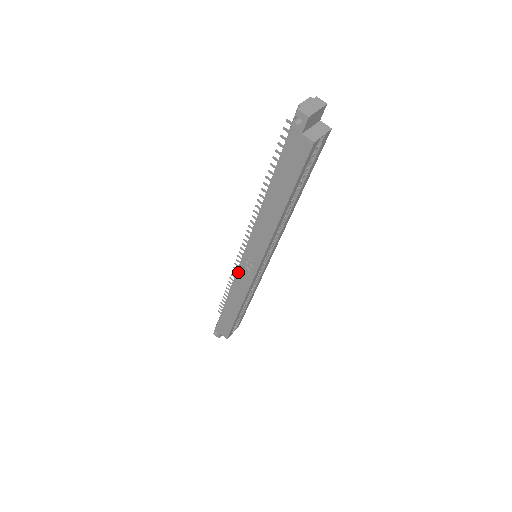
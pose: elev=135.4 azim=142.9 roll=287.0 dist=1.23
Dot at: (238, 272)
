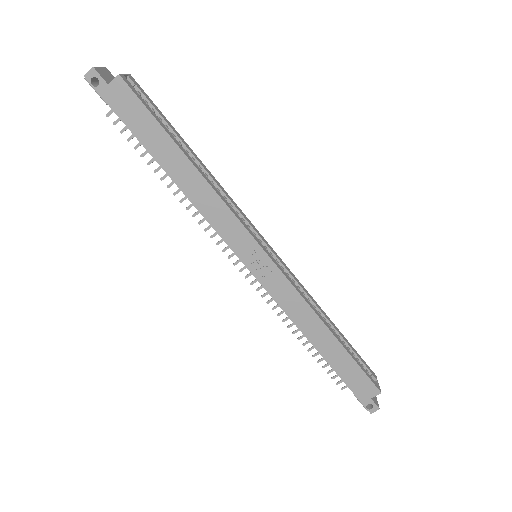
Dot at: (267, 289)
